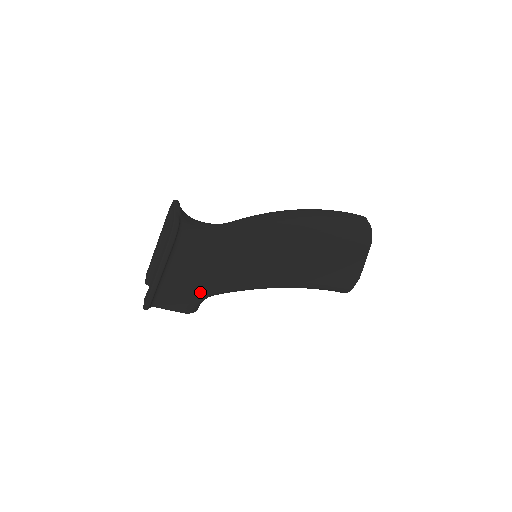
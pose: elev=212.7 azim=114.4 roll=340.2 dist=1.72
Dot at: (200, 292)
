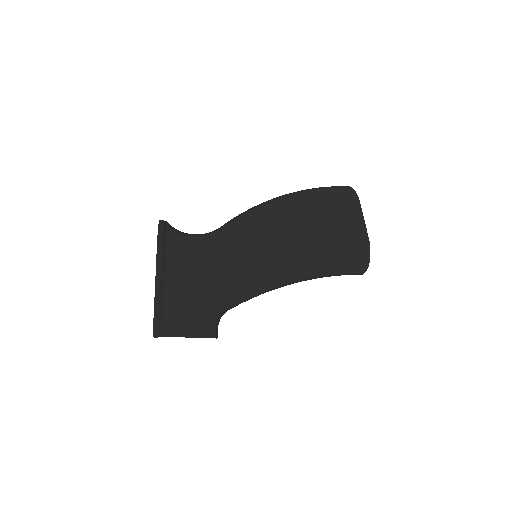
Dot at: (208, 302)
